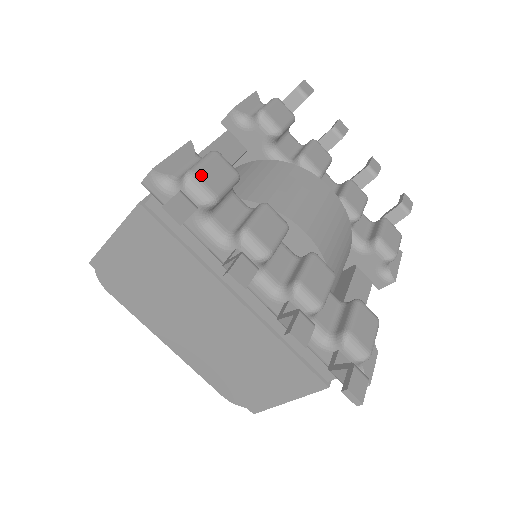
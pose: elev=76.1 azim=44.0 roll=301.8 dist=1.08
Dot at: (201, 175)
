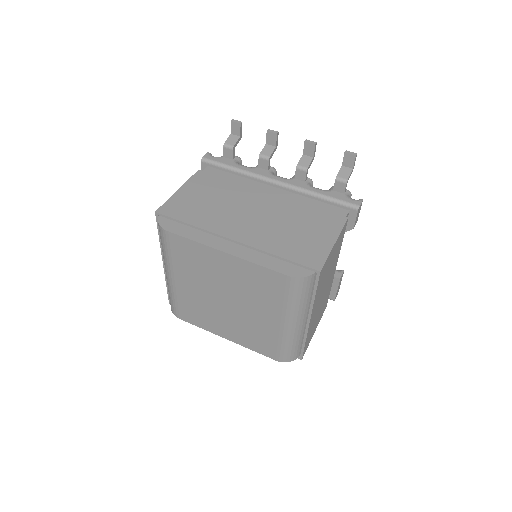
Dot at: occluded
